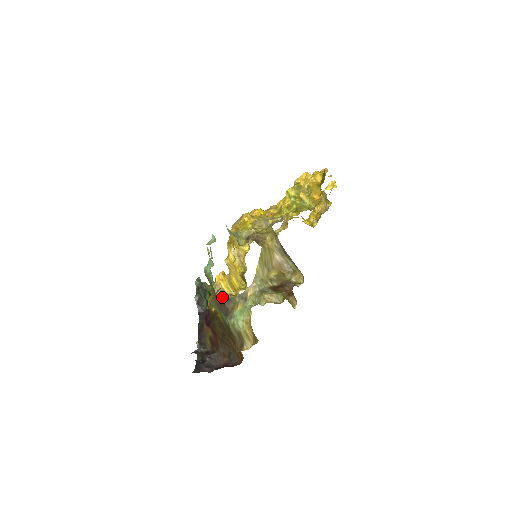
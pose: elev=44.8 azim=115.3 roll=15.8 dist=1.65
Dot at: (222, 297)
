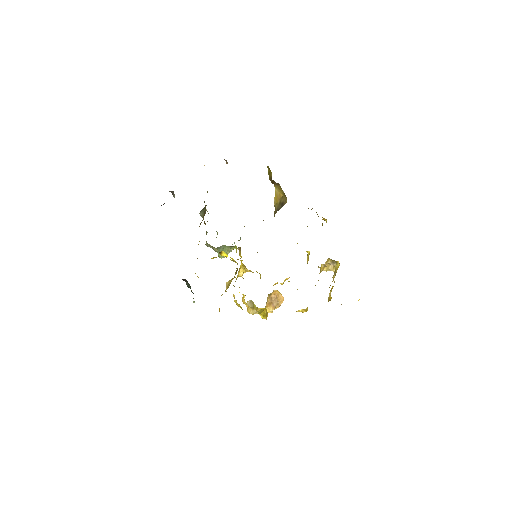
Dot at: occluded
